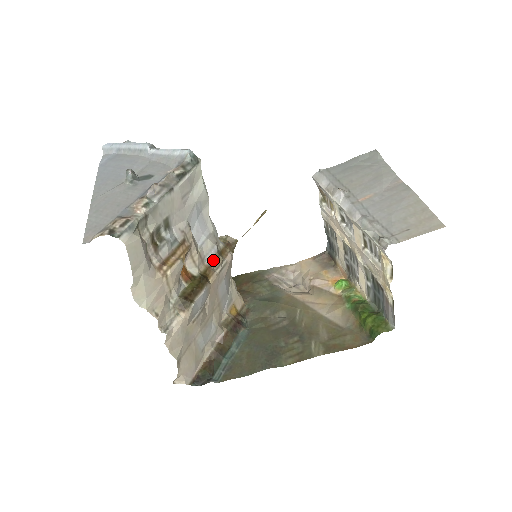
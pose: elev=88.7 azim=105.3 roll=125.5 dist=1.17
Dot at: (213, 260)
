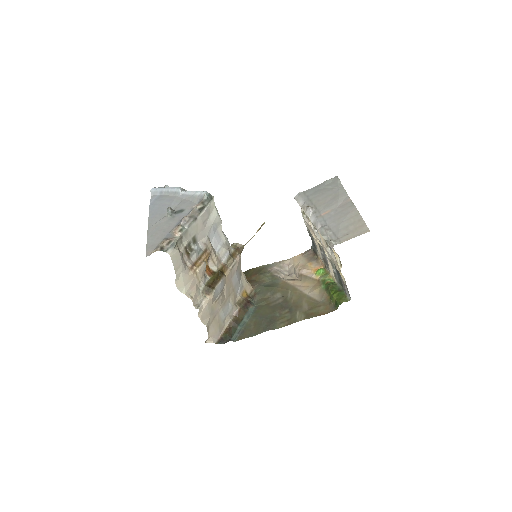
Dot at: (227, 261)
